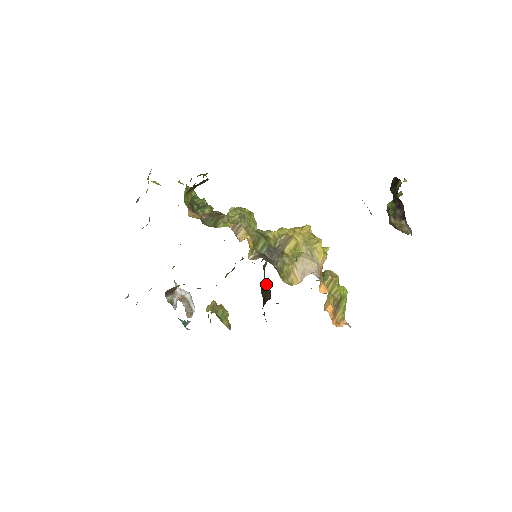
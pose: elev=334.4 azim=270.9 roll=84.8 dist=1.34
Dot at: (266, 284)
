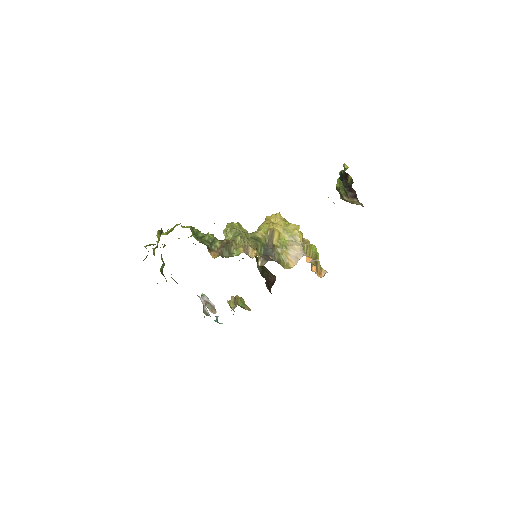
Dot at: (266, 270)
